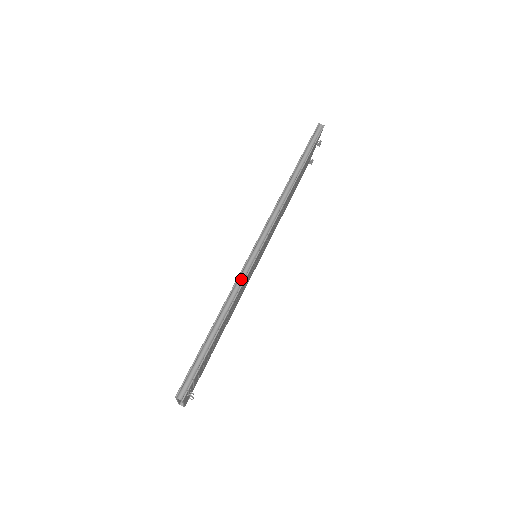
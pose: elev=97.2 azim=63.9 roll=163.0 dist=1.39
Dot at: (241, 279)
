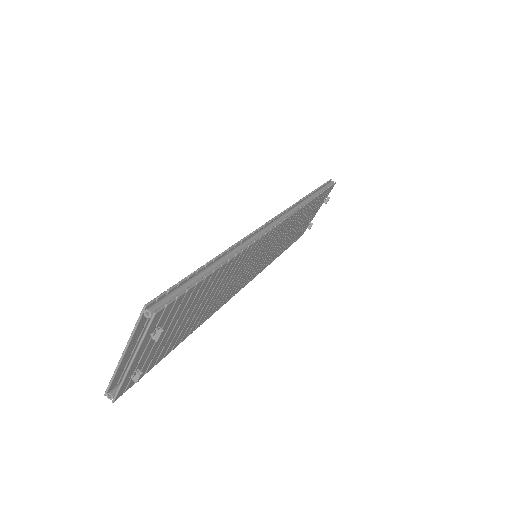
Dot at: (253, 237)
